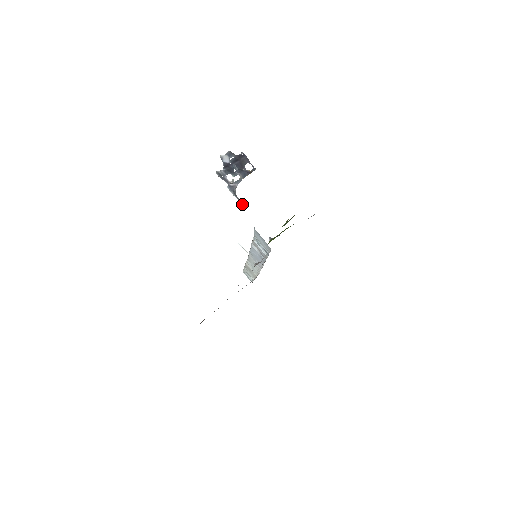
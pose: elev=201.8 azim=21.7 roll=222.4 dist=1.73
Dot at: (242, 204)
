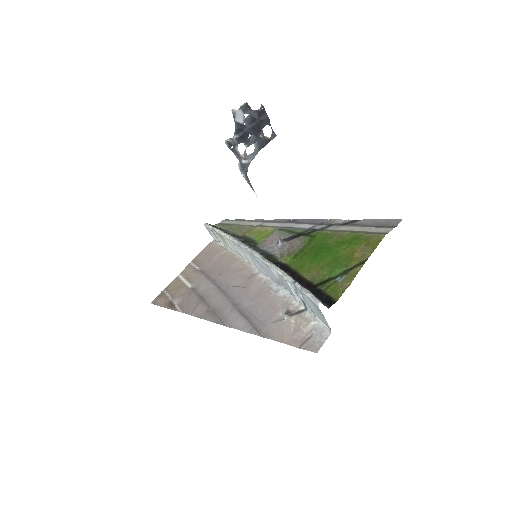
Dot at: (254, 192)
